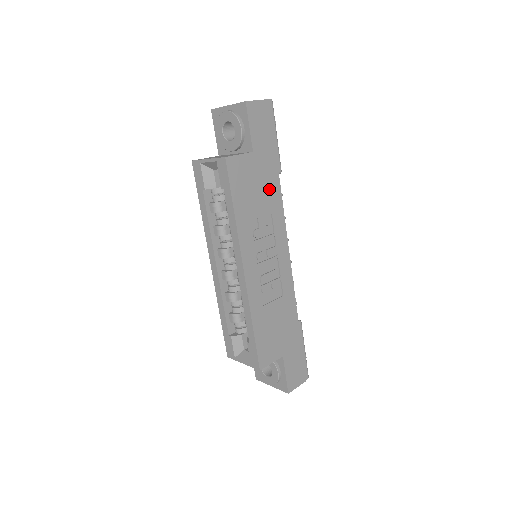
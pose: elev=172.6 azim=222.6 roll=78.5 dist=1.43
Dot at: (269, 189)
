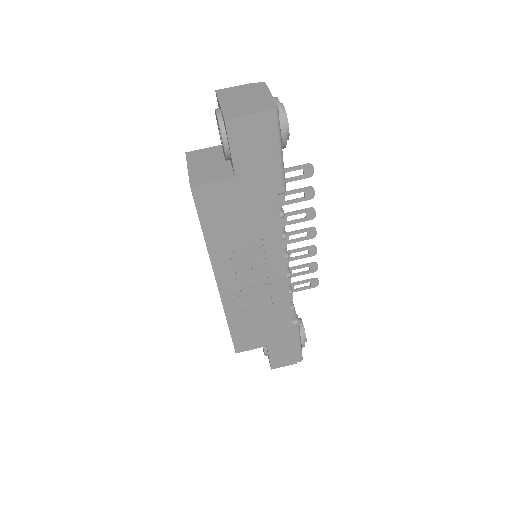
Dot at: (260, 213)
